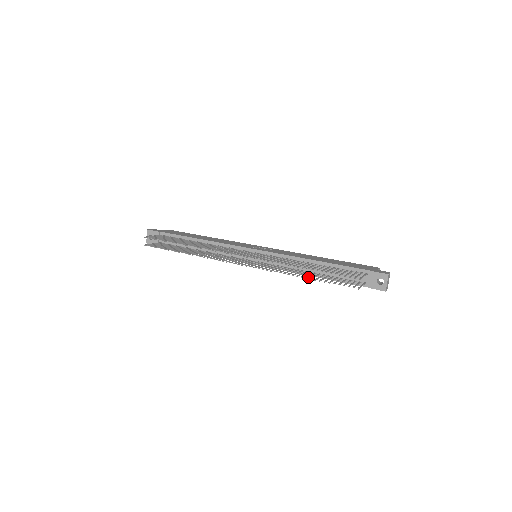
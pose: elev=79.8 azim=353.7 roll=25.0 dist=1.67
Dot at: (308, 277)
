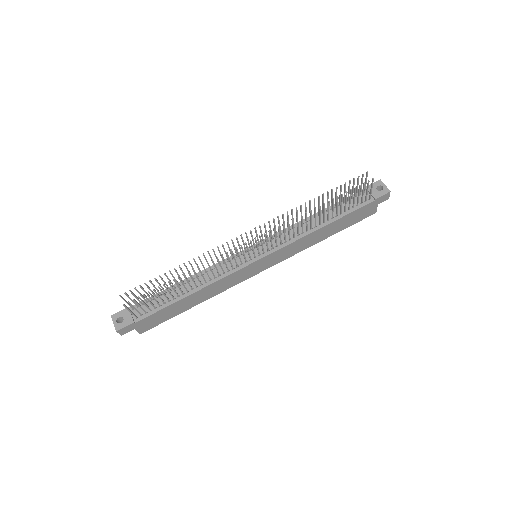
Dot at: (324, 207)
